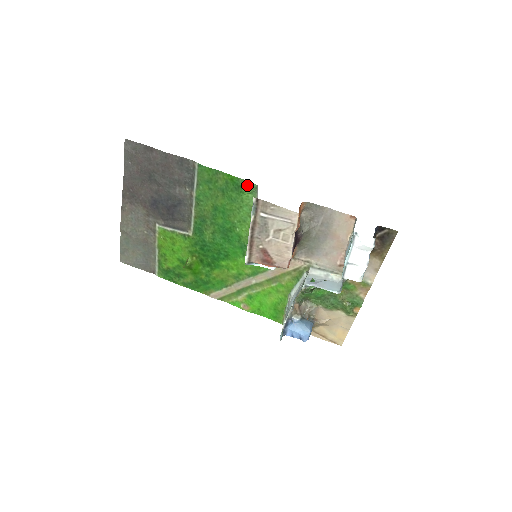
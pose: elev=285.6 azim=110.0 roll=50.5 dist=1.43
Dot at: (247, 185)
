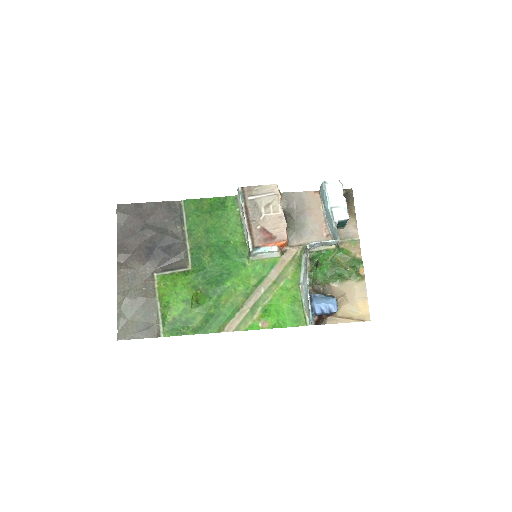
Dot at: (228, 200)
